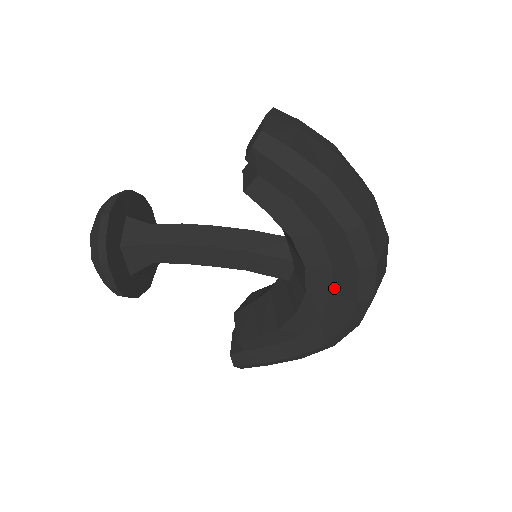
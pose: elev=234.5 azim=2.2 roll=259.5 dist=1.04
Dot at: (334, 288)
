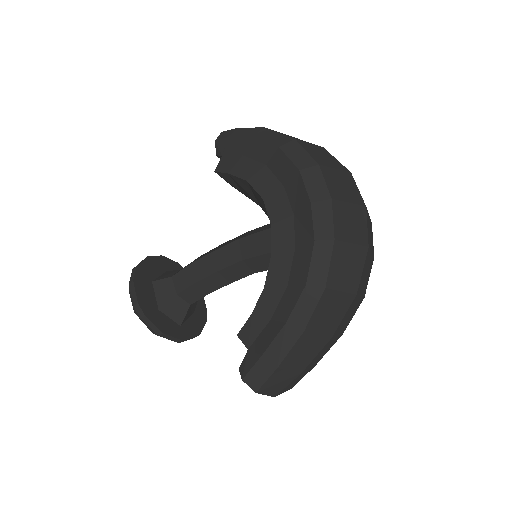
Dot at: (293, 207)
